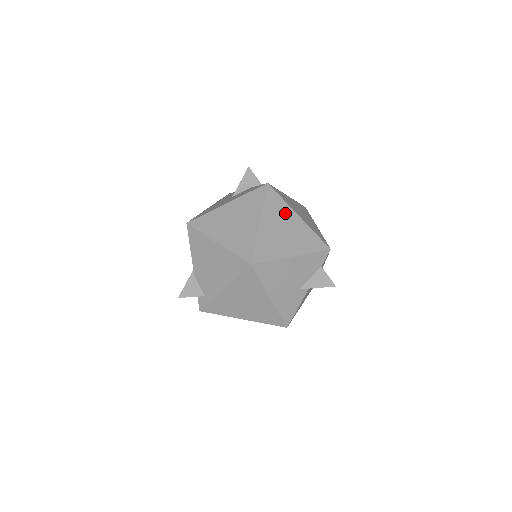
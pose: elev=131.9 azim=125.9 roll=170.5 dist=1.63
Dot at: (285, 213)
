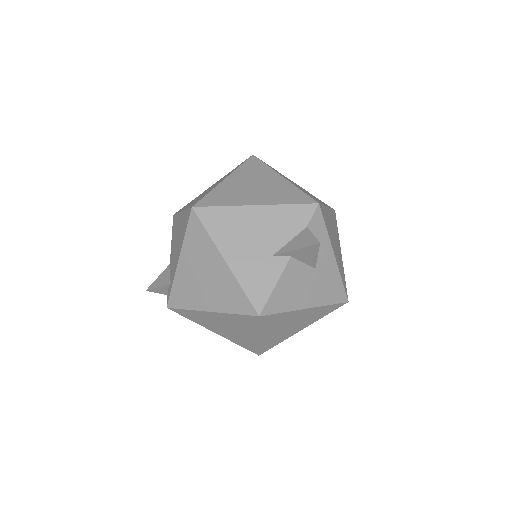
Dot at: (264, 174)
